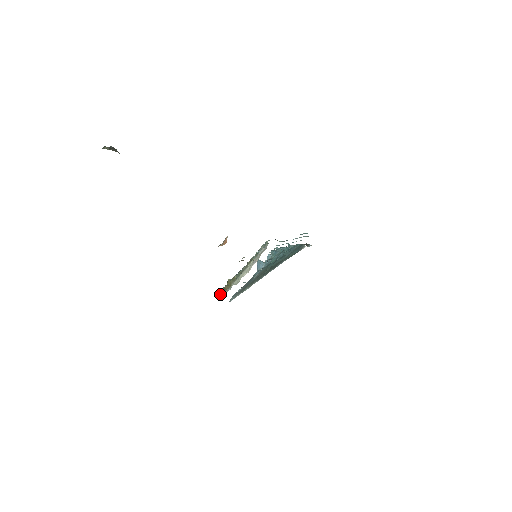
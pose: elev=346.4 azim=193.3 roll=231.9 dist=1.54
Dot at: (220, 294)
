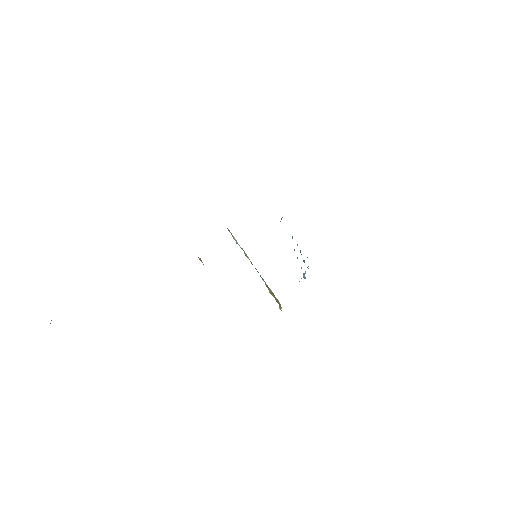
Dot at: (281, 308)
